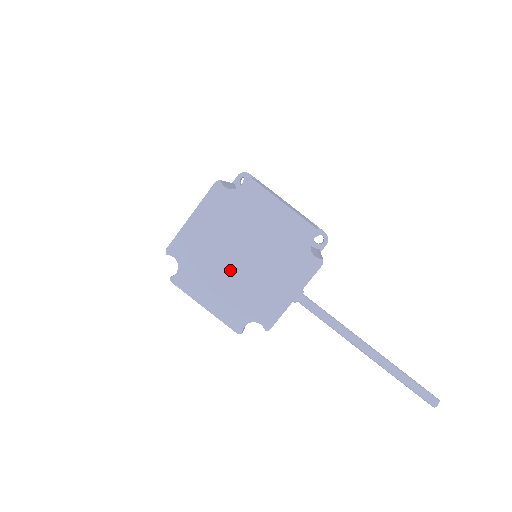
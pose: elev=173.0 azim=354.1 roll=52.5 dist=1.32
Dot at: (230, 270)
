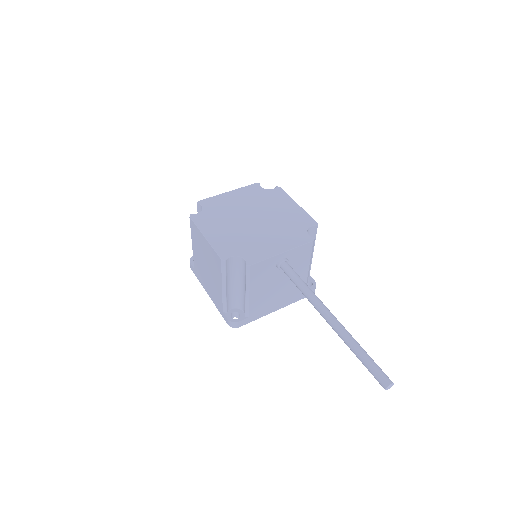
Dot at: (239, 223)
